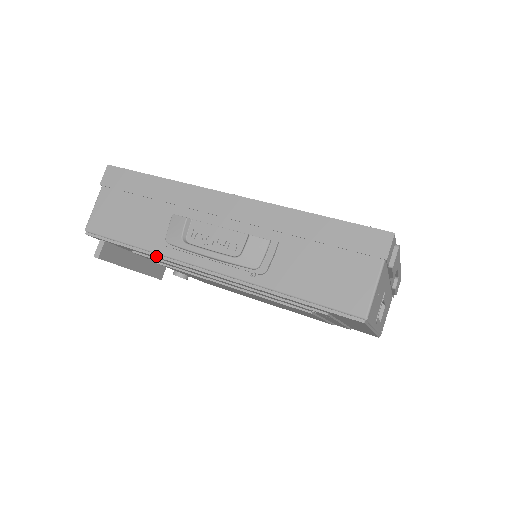
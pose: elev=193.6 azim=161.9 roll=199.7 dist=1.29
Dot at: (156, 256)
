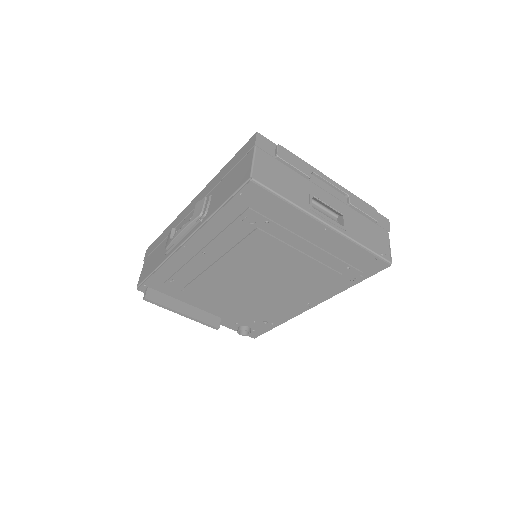
Dot at: (164, 263)
